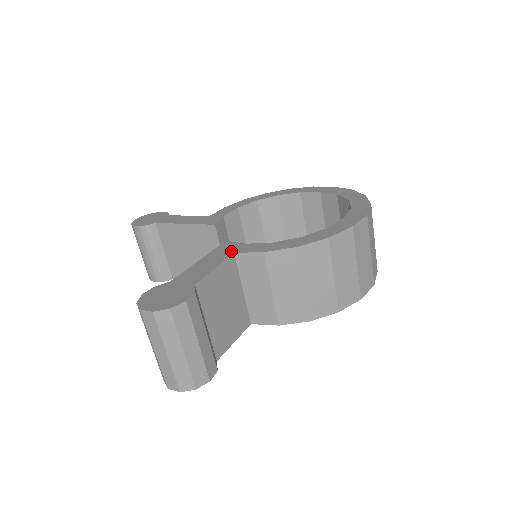
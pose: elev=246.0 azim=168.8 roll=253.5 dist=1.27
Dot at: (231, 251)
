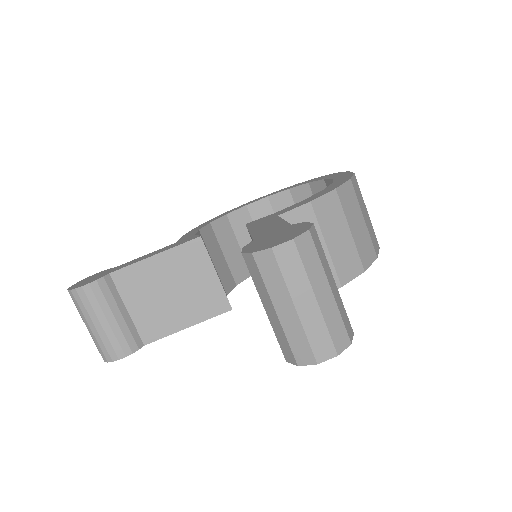
Dot at: (272, 217)
